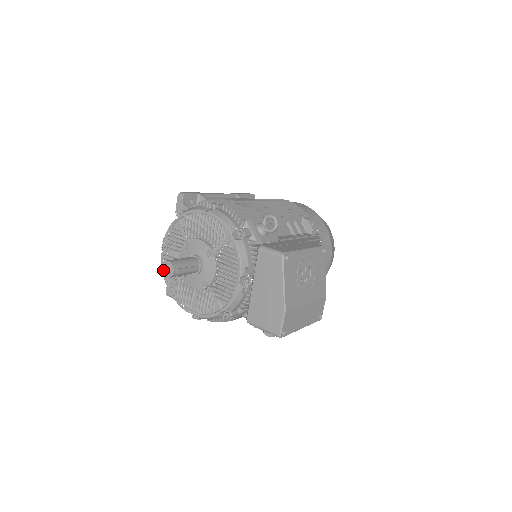
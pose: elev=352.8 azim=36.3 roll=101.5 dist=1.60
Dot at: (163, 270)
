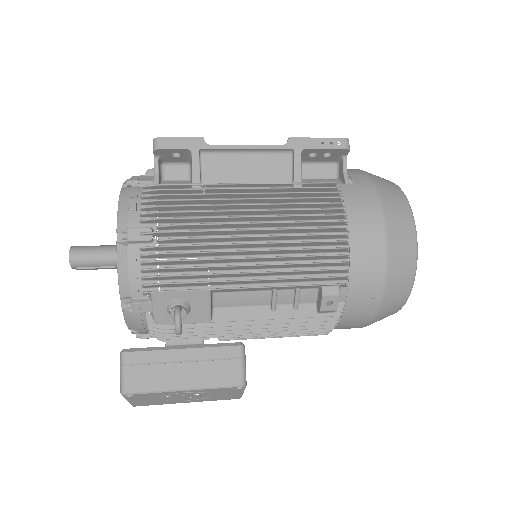
Dot at: occluded
